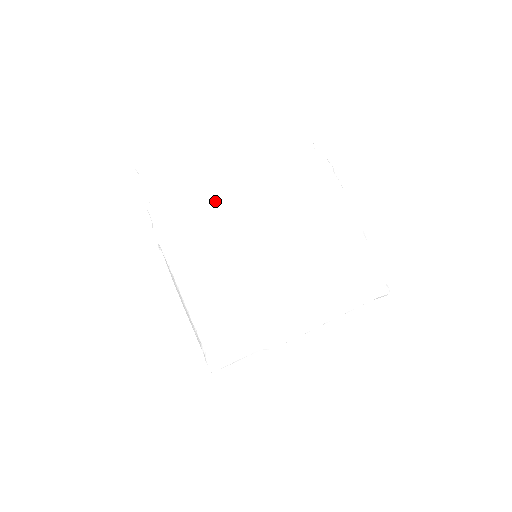
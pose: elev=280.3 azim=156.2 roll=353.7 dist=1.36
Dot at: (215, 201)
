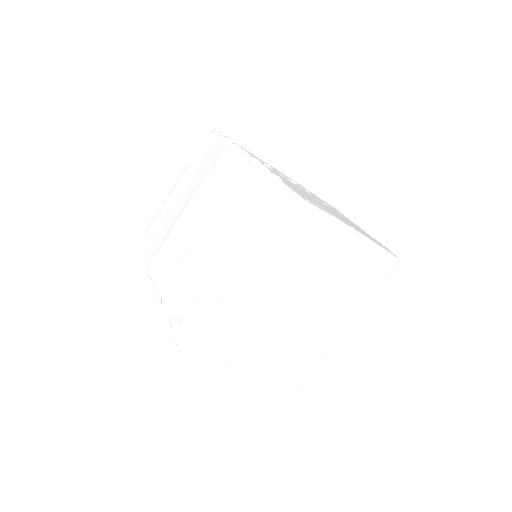
Dot at: (173, 230)
